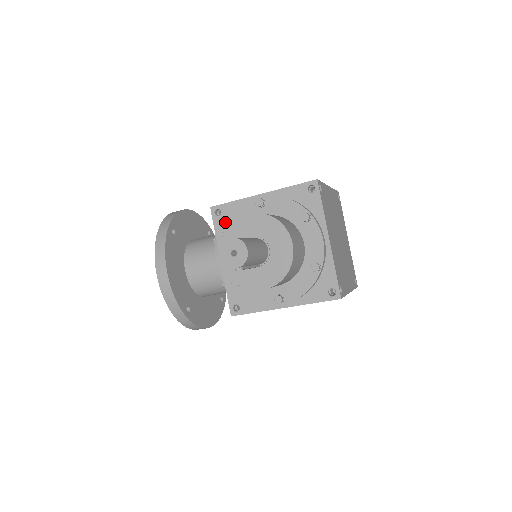
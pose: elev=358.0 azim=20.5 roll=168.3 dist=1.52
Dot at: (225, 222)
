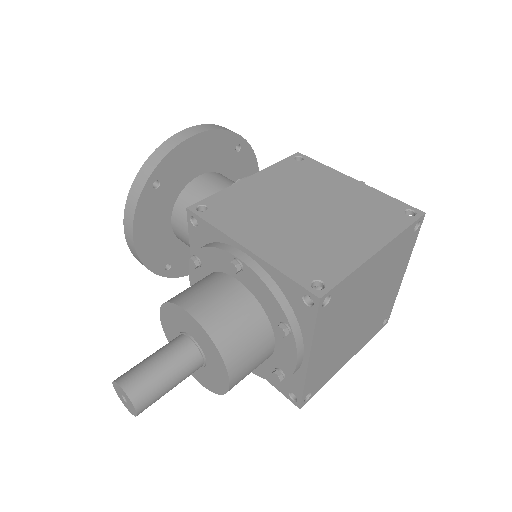
Dot at: (200, 239)
